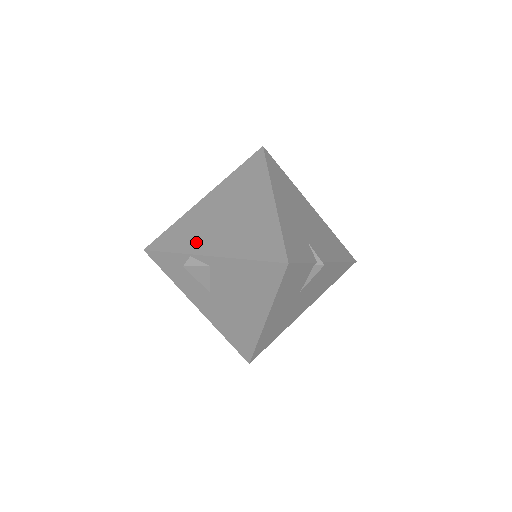
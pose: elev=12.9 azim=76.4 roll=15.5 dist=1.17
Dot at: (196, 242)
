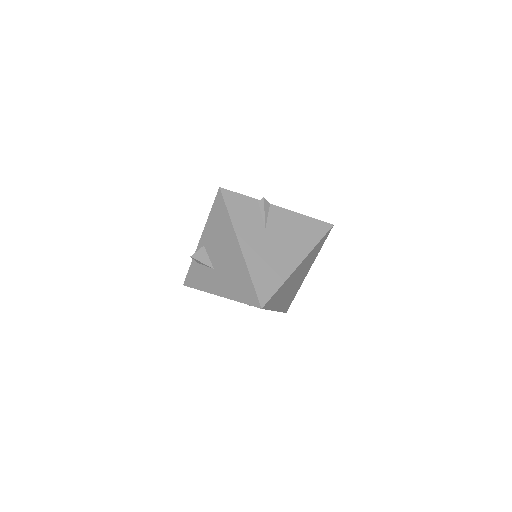
Dot at: occluded
